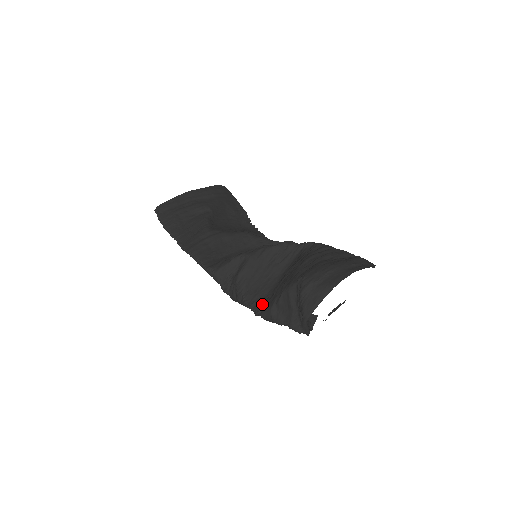
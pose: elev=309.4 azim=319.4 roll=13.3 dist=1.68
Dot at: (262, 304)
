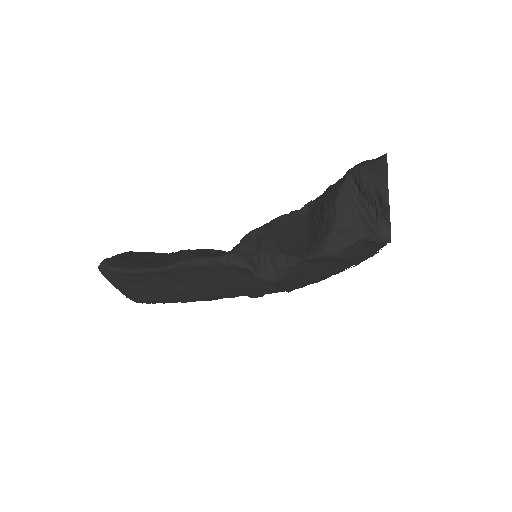
Dot at: (314, 246)
